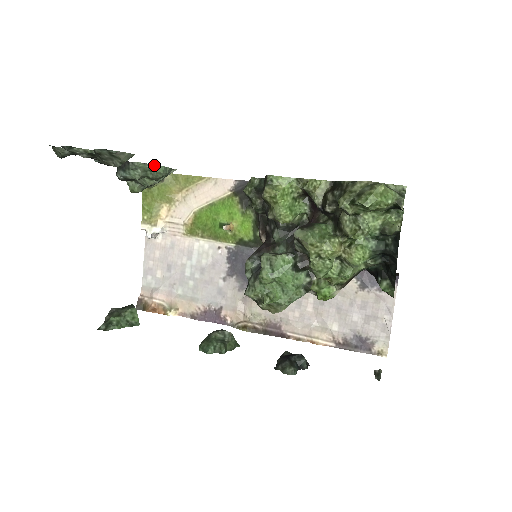
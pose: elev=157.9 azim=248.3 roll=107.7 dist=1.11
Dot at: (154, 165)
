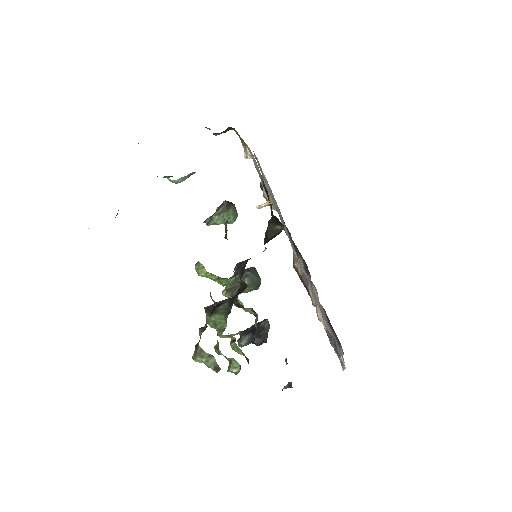
Dot at: (169, 179)
